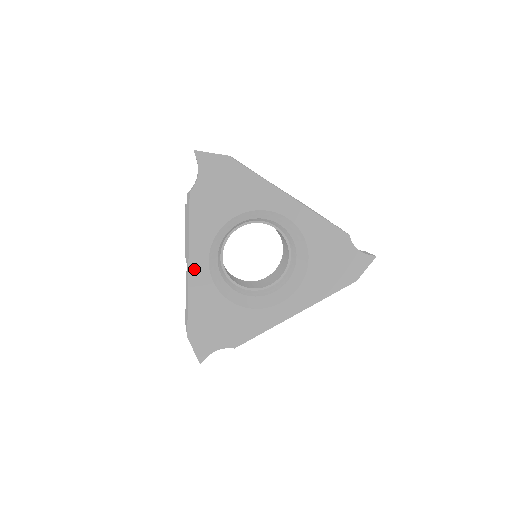
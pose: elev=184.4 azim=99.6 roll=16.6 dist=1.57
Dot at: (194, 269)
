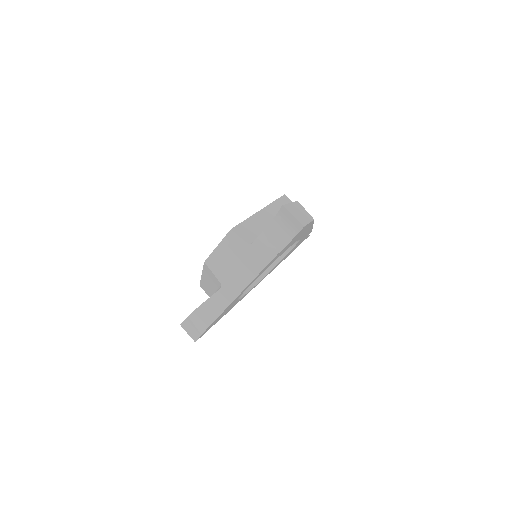
Dot at: occluded
